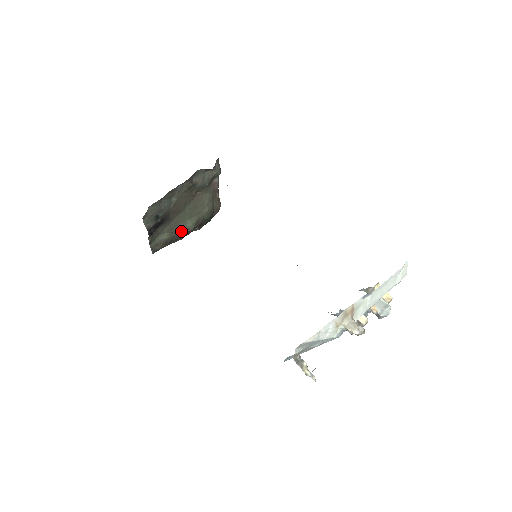
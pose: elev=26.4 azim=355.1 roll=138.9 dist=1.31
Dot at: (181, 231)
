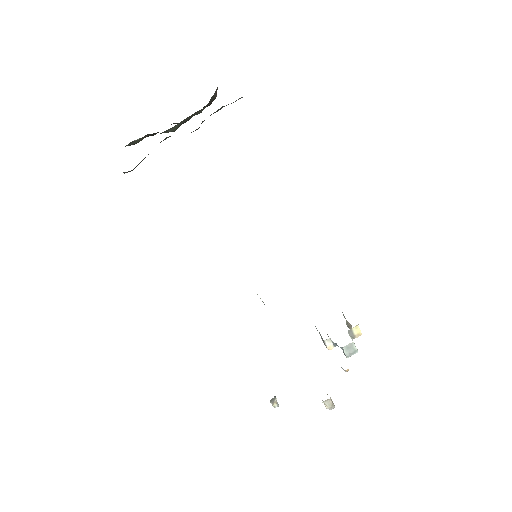
Dot at: (158, 132)
